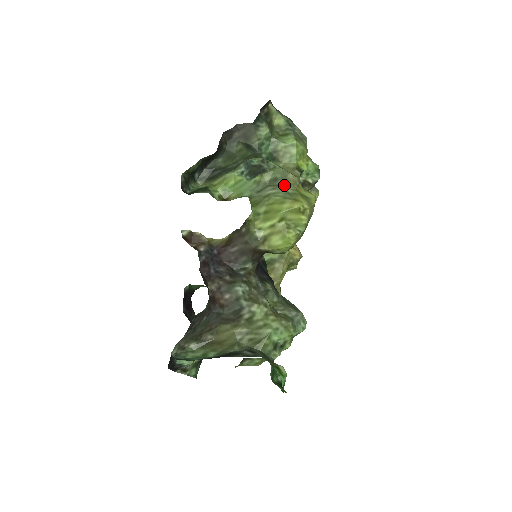
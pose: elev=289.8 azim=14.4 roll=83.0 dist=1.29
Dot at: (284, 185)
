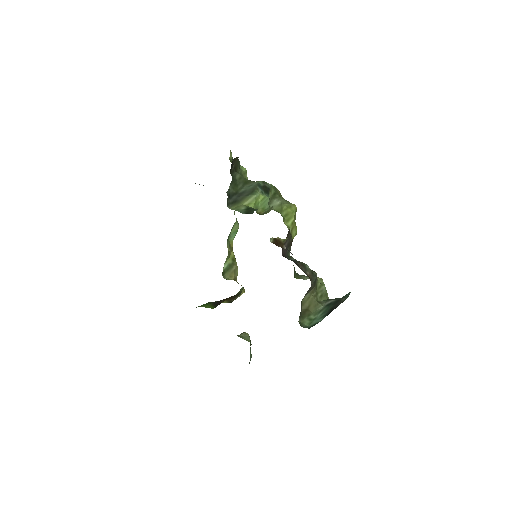
Dot at: (279, 196)
